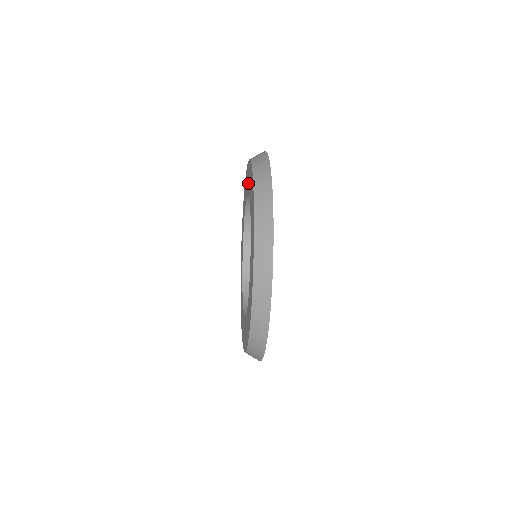
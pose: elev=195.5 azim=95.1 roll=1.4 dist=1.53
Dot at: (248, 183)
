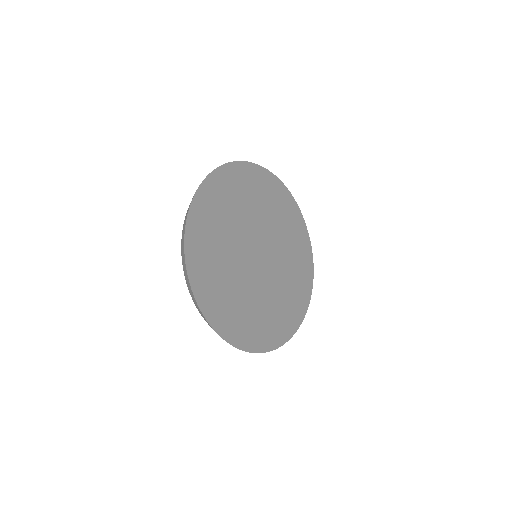
Dot at: occluded
